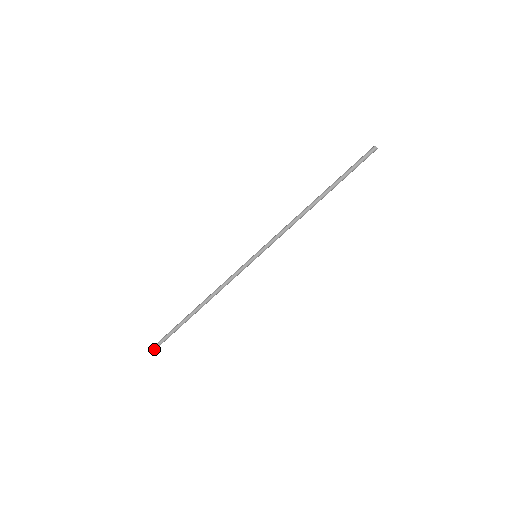
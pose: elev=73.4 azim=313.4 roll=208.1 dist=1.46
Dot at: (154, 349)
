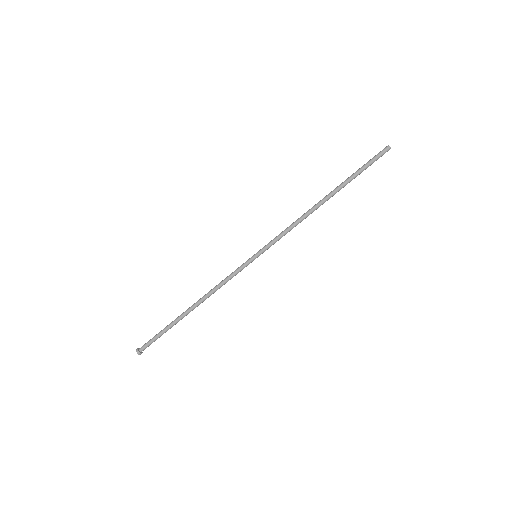
Dot at: (139, 354)
